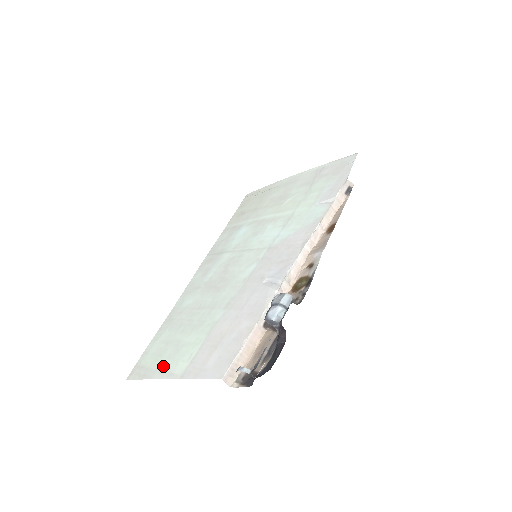
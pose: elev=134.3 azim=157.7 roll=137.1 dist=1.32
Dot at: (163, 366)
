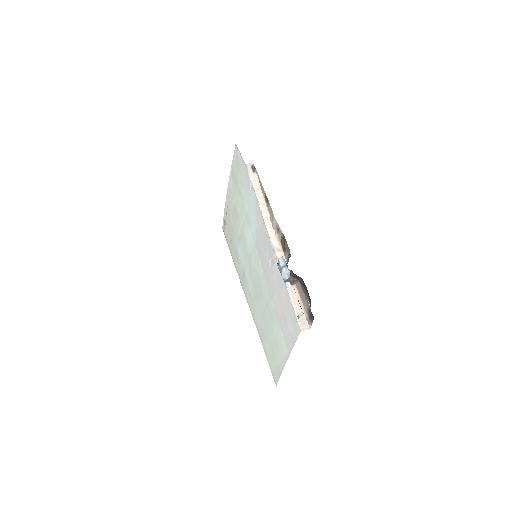
Dot at: (280, 359)
